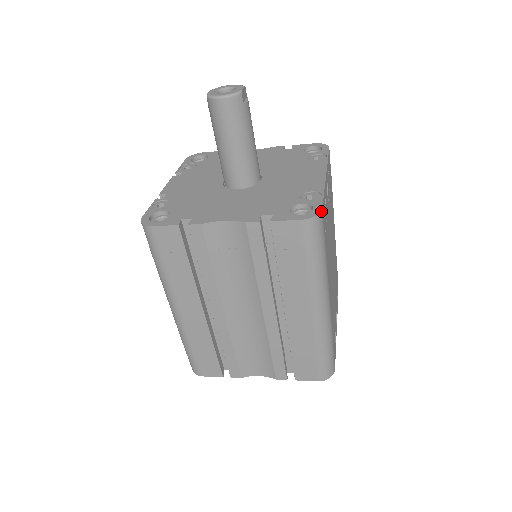
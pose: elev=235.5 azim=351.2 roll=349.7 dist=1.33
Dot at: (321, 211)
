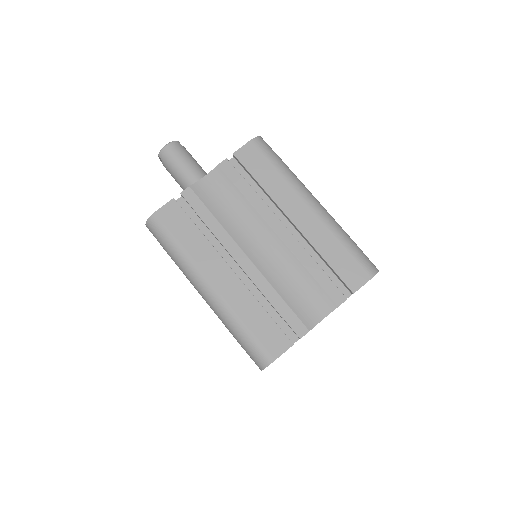
Dot at: (261, 138)
